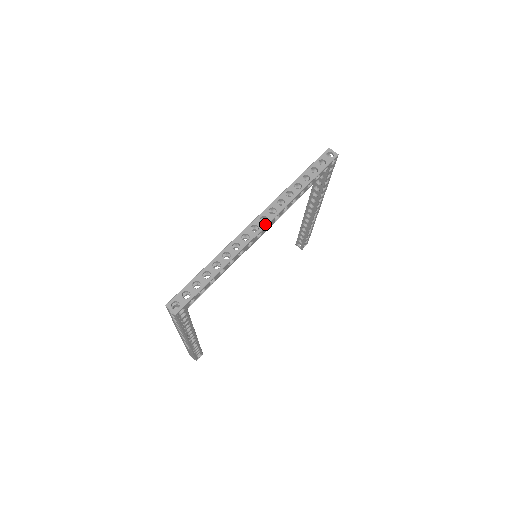
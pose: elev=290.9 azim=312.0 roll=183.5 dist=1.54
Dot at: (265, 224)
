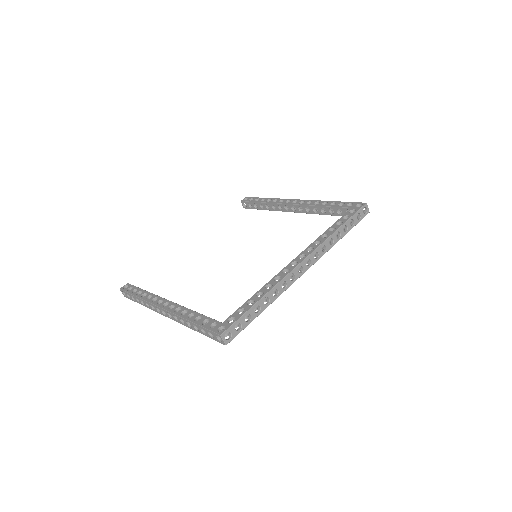
Dot at: (308, 268)
